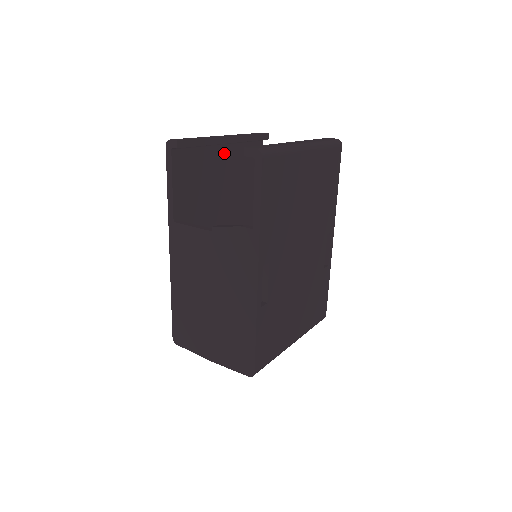
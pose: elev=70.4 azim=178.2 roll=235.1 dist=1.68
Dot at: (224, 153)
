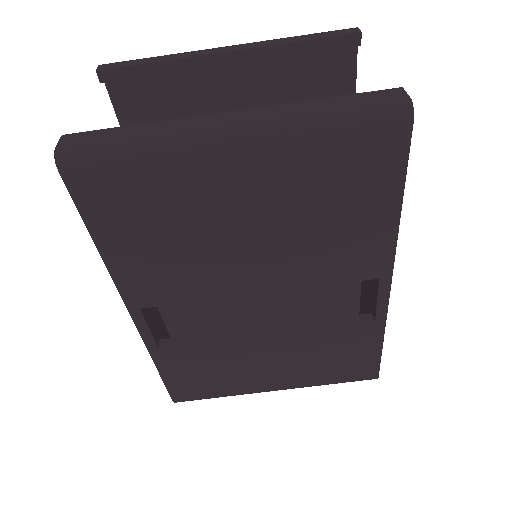
Dot at: (236, 77)
